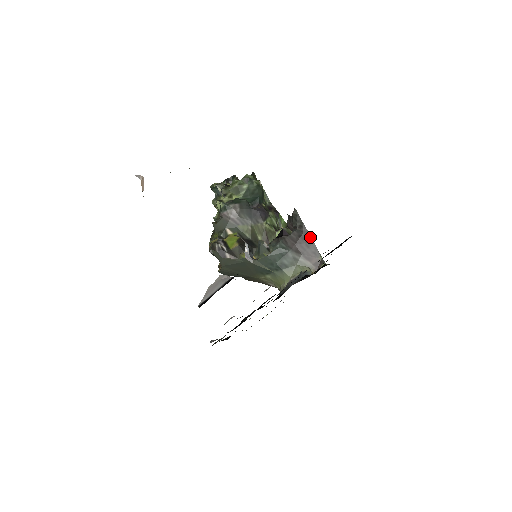
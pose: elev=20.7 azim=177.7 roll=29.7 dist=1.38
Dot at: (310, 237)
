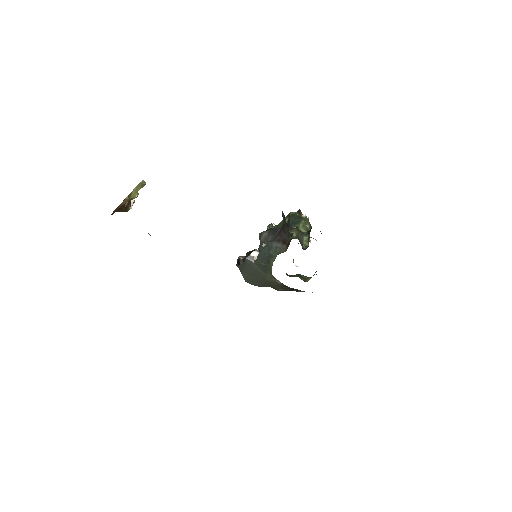
Dot at: (286, 225)
